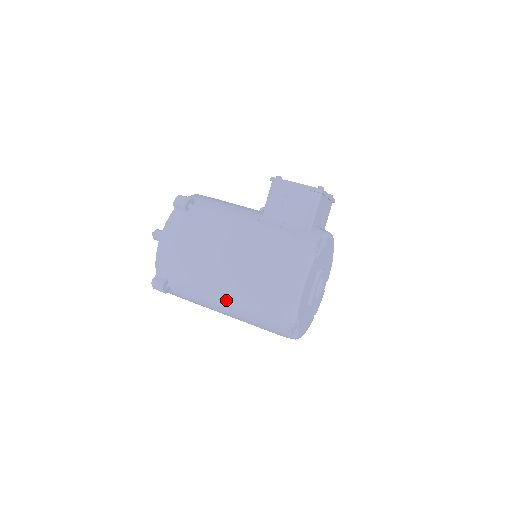
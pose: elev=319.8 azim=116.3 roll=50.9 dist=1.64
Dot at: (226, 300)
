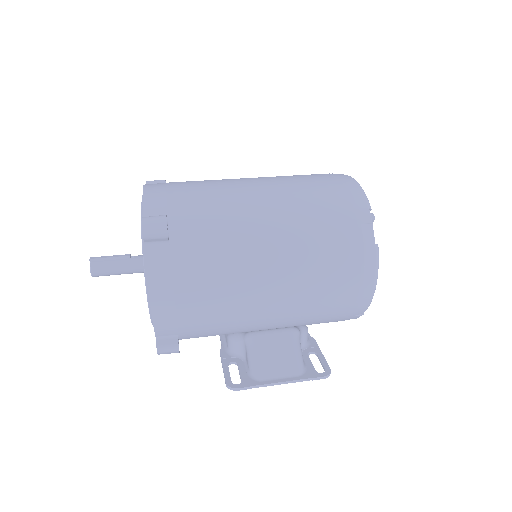
Dot at: (272, 211)
